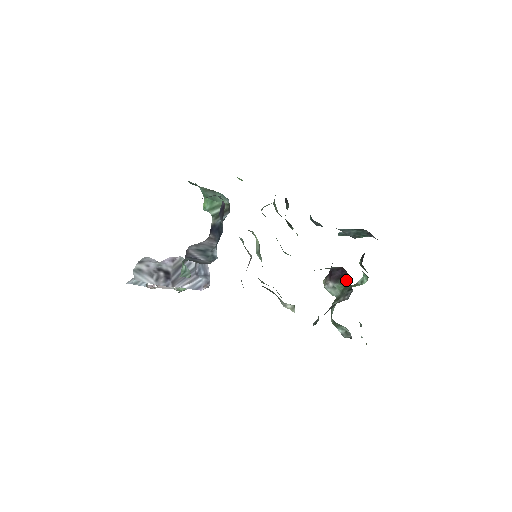
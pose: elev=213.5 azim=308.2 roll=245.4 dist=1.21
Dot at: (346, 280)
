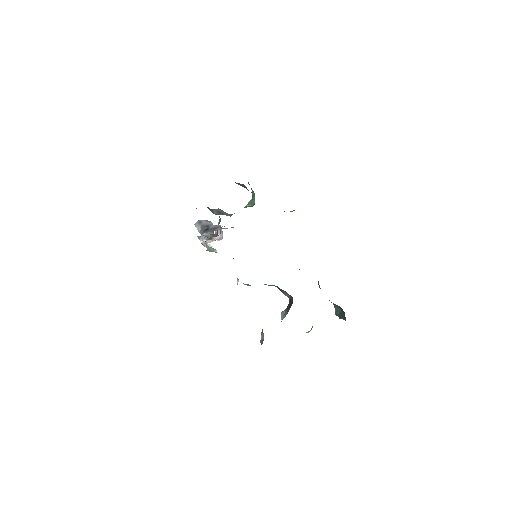
Dot at: occluded
